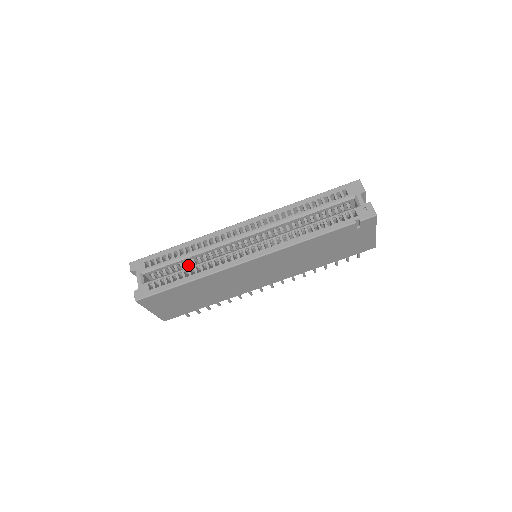
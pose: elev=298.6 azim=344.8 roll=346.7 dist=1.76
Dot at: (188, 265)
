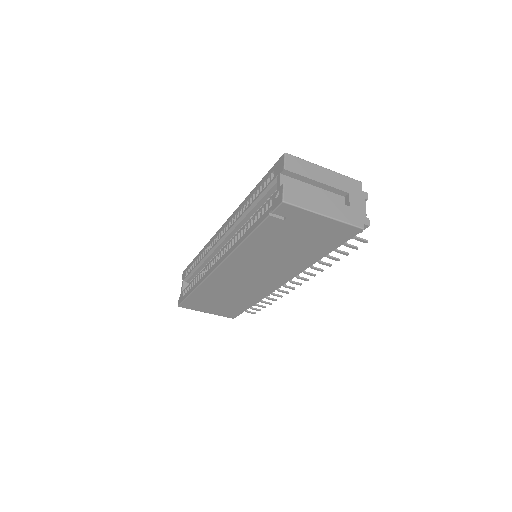
Dot at: occluded
